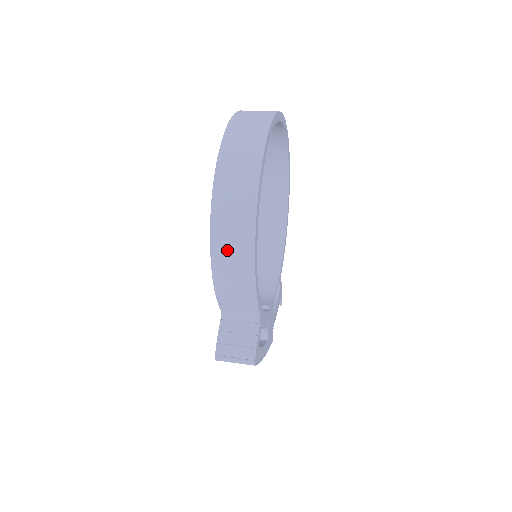
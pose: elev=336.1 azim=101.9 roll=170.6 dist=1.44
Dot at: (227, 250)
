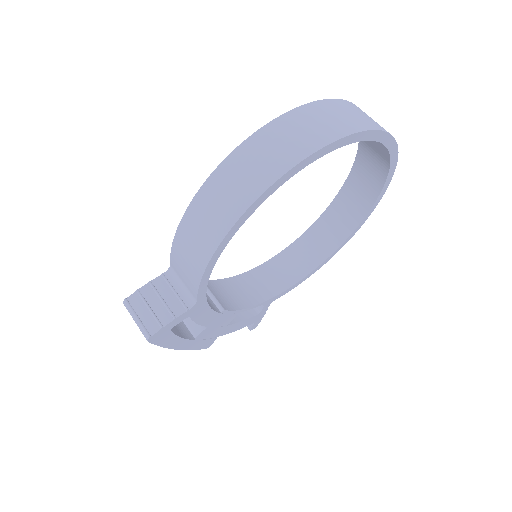
Dot at: (210, 205)
